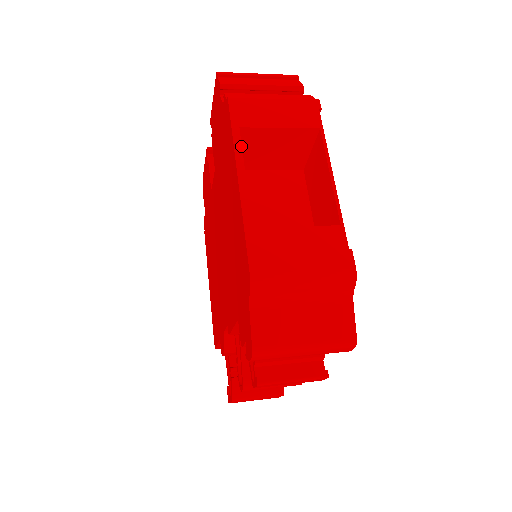
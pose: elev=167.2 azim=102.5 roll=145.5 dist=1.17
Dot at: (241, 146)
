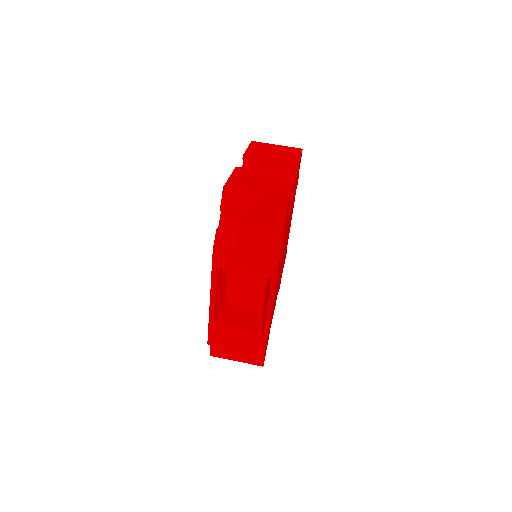
Dot at: (216, 280)
